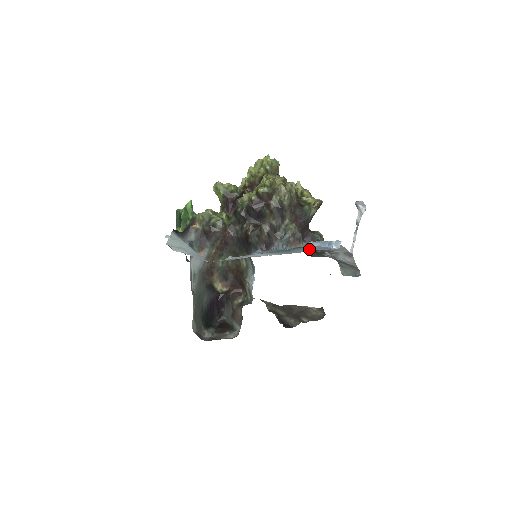
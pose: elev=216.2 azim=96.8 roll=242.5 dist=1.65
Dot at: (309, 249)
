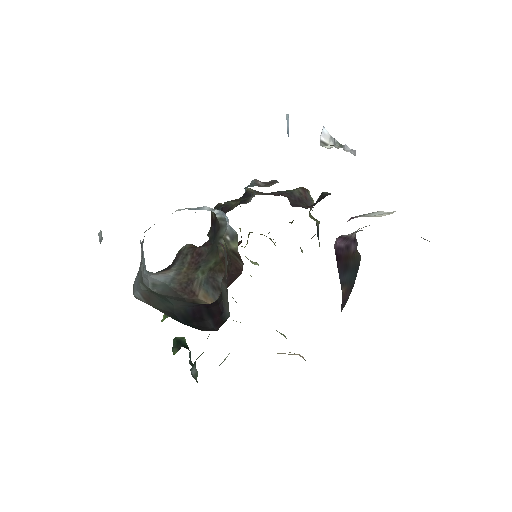
Dot at: occluded
